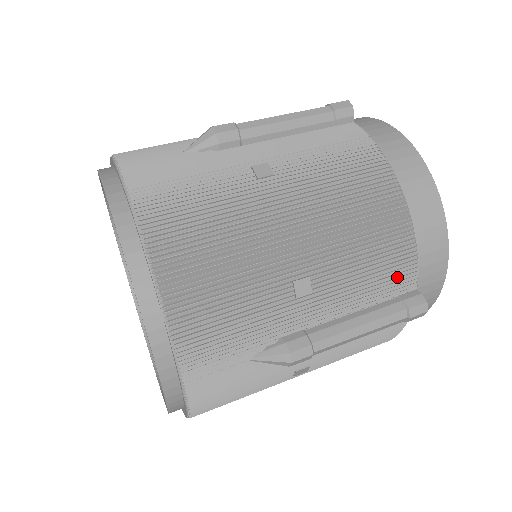
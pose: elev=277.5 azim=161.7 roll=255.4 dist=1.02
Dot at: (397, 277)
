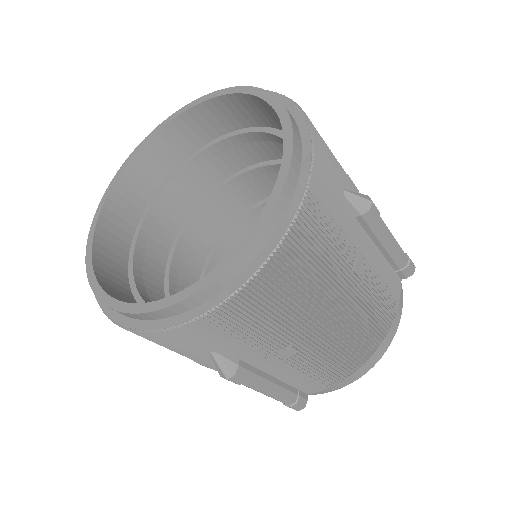
Dot at: occluded
